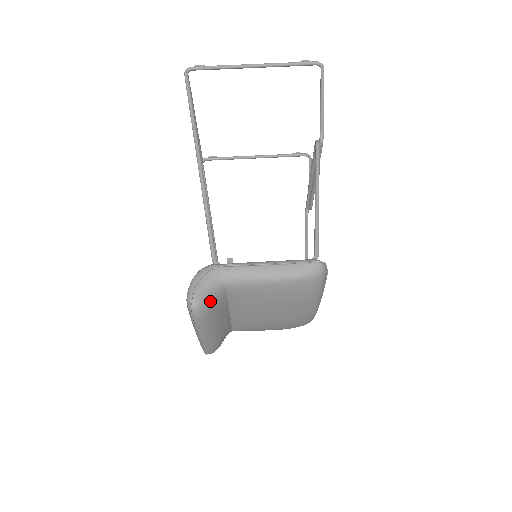
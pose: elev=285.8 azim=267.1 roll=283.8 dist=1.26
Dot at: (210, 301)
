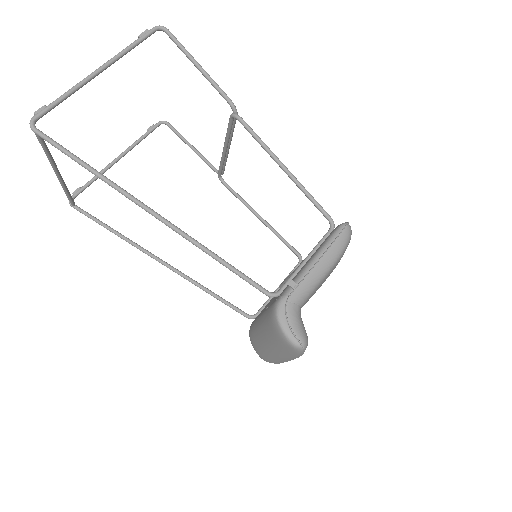
Dot at: occluded
